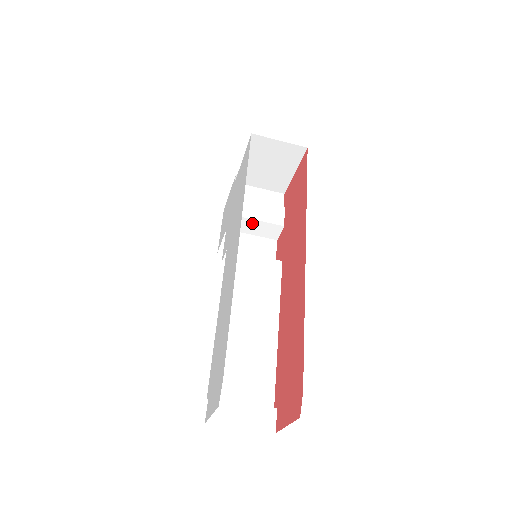
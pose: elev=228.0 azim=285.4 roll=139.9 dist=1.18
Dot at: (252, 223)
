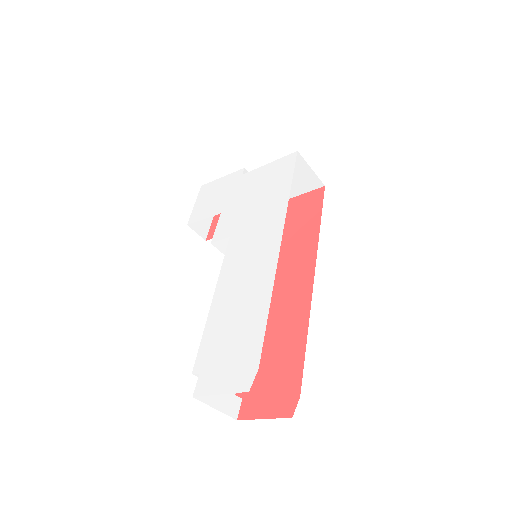
Dot at: occluded
